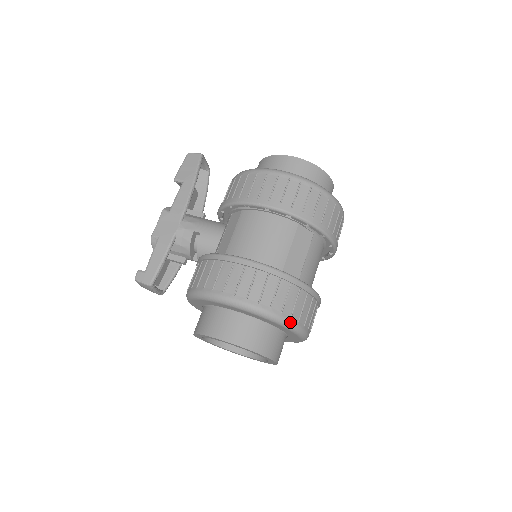
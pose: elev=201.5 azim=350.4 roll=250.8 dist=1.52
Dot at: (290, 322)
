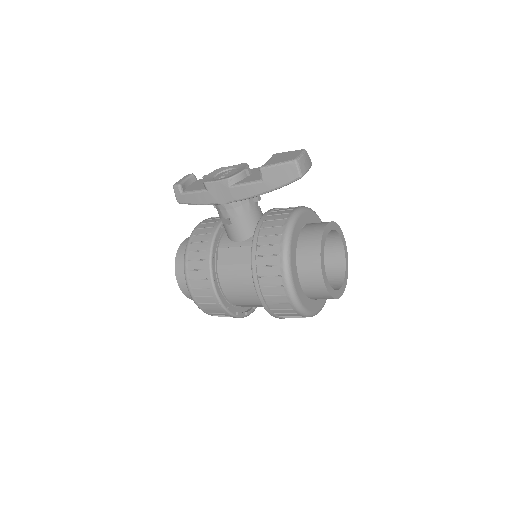
Dot at: occluded
